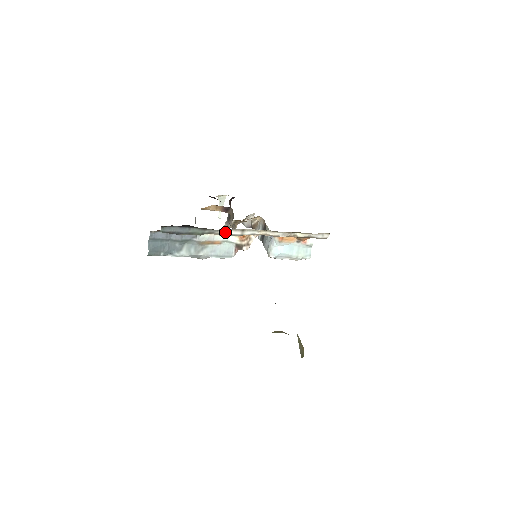
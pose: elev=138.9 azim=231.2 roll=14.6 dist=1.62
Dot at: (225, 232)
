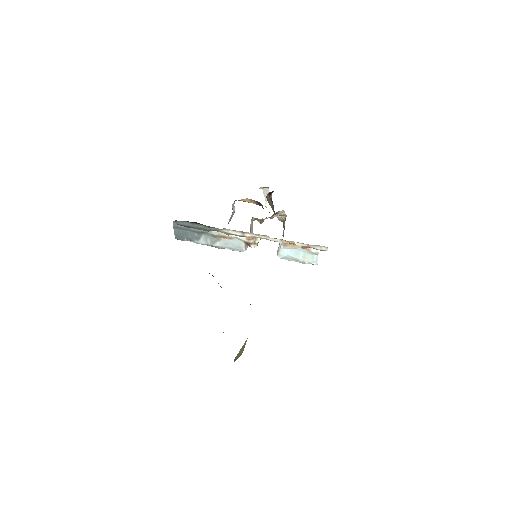
Dot at: (228, 232)
